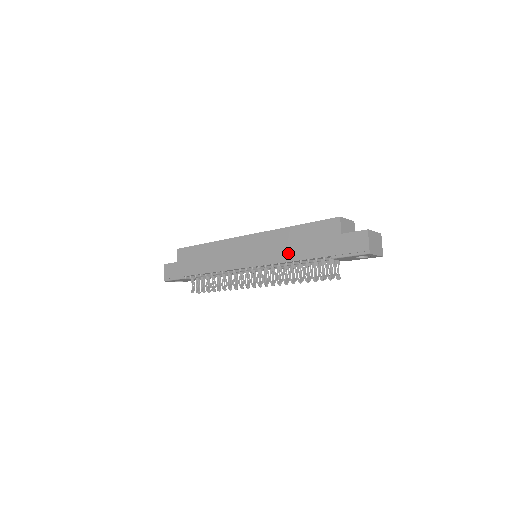
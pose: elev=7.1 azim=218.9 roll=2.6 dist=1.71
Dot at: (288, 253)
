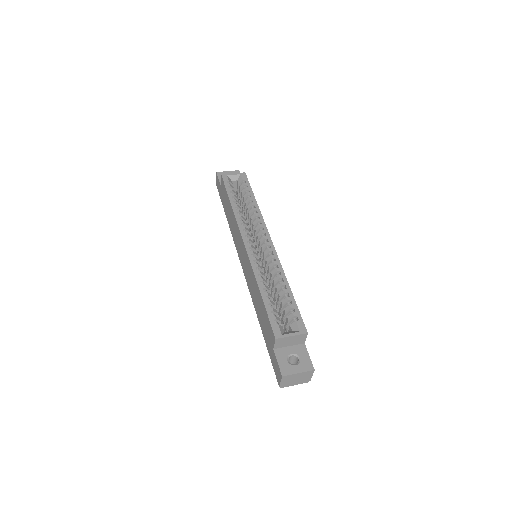
Dot at: (255, 301)
